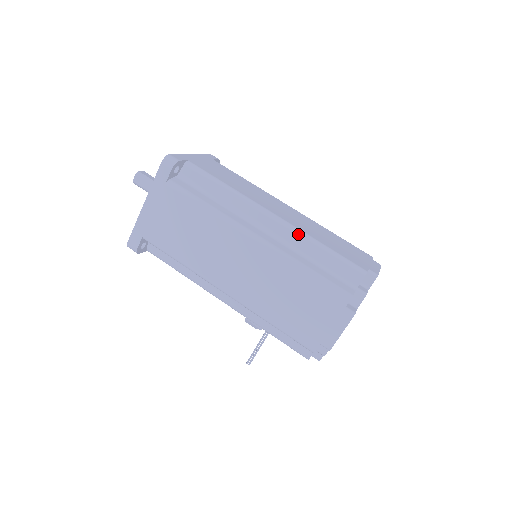
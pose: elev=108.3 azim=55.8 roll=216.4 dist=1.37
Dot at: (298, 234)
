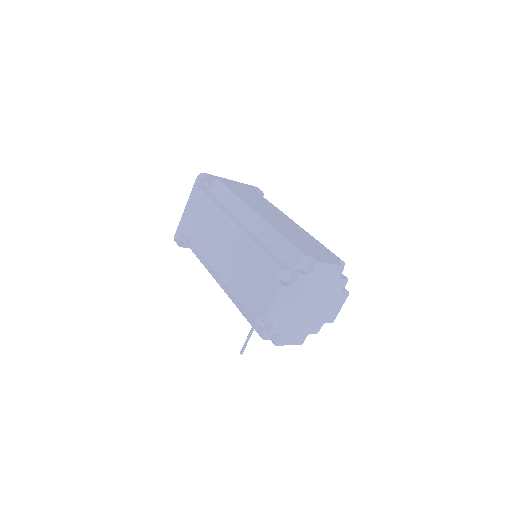
Dot at: (265, 226)
